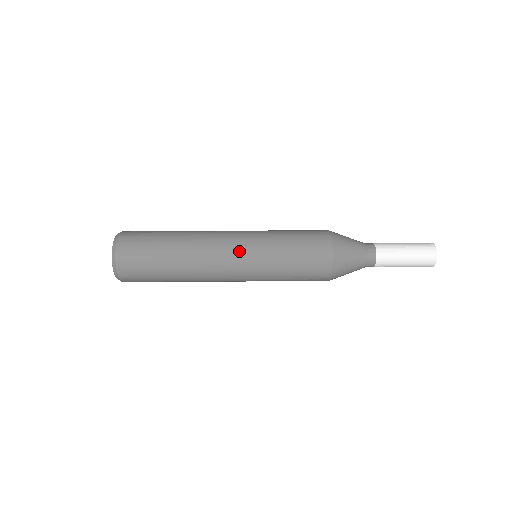
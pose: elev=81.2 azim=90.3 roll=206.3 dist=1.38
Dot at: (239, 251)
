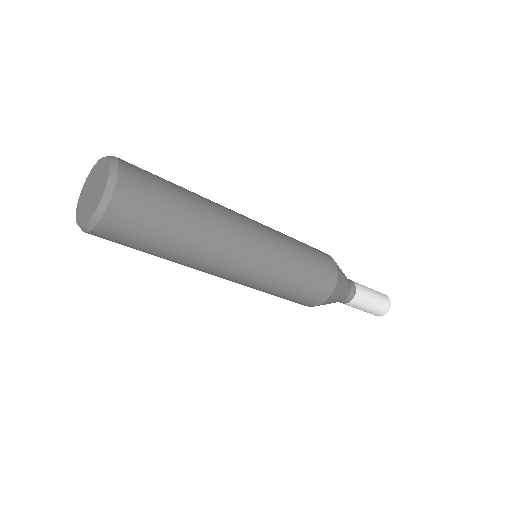
Dot at: (262, 250)
